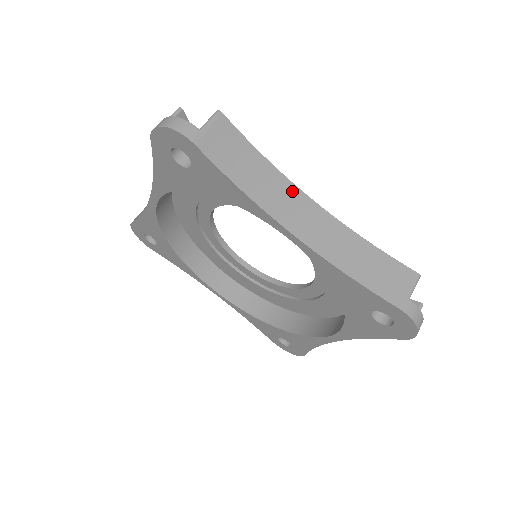
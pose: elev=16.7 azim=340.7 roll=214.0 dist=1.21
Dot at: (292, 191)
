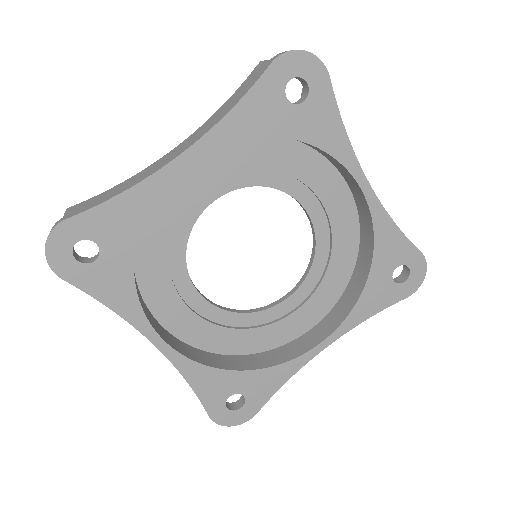
Dot at: (155, 164)
